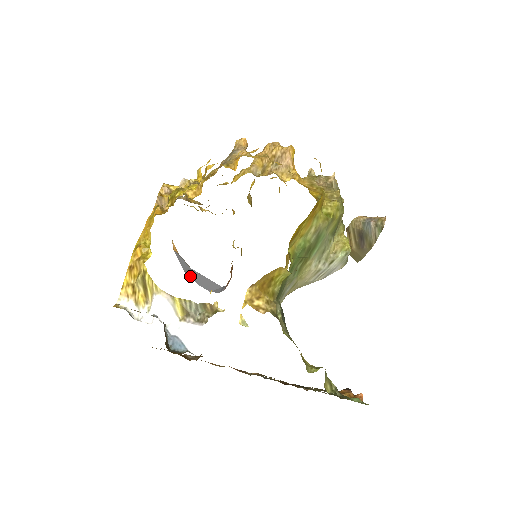
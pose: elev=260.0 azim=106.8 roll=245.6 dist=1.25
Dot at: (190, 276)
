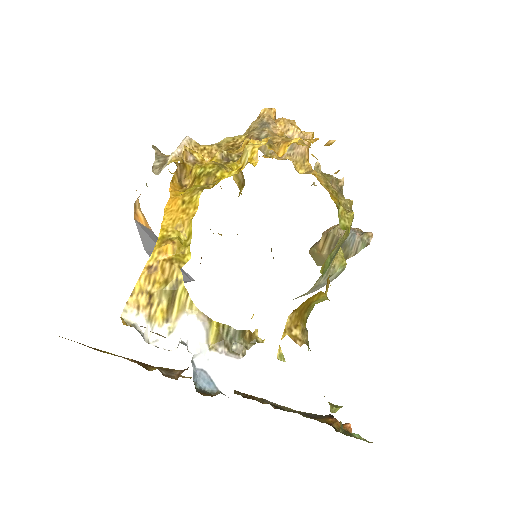
Dot at: occluded
